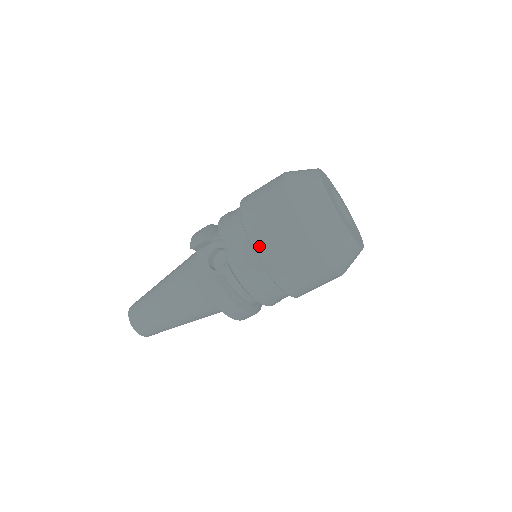
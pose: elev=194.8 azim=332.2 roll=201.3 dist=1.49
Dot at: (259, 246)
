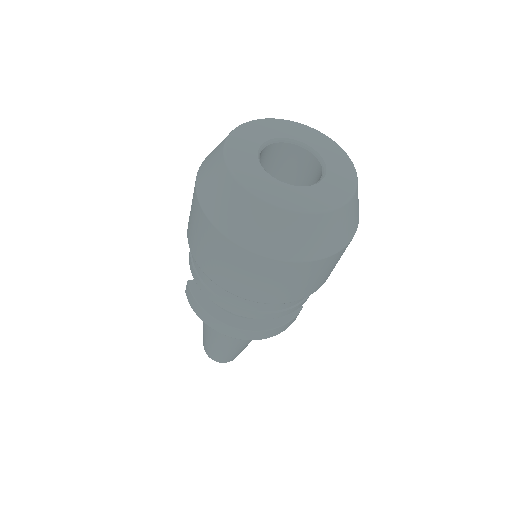
Dot at: (188, 236)
